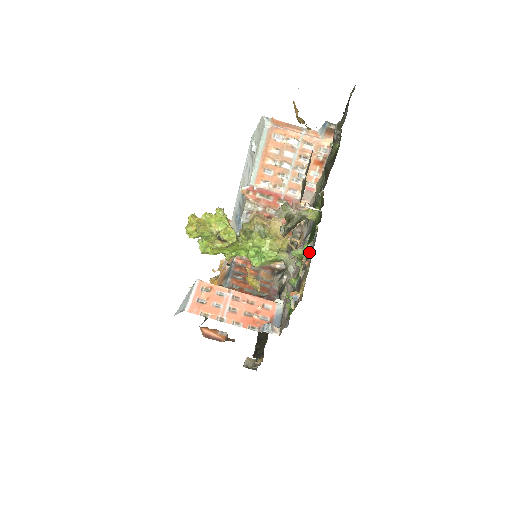
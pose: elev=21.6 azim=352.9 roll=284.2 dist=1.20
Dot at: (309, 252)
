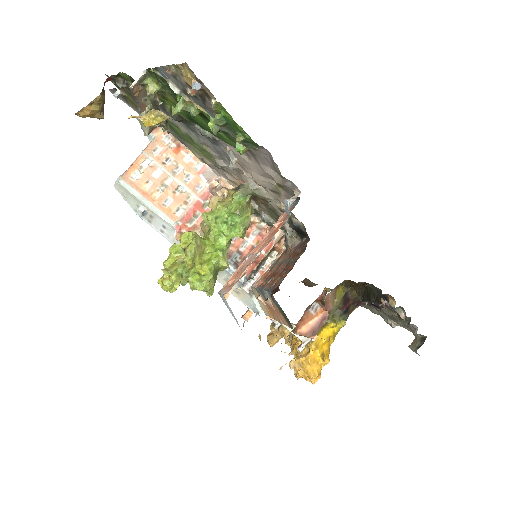
Dot at: (174, 84)
